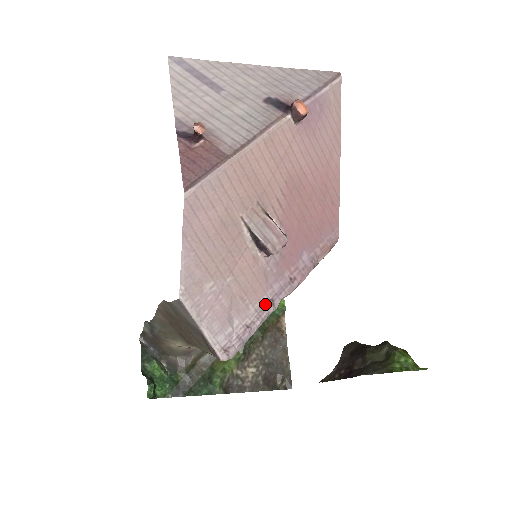
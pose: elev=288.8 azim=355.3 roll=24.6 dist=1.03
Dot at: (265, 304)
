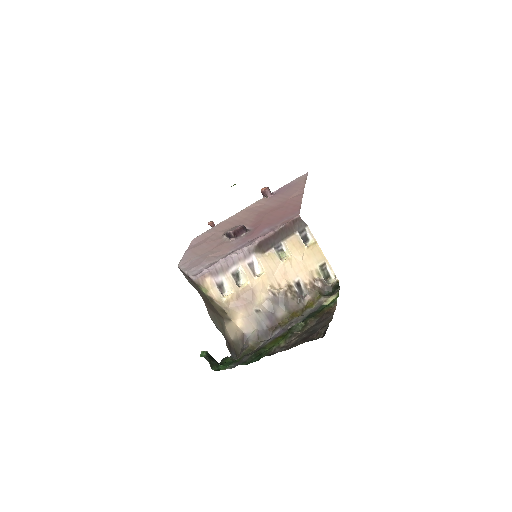
Dot at: (229, 254)
